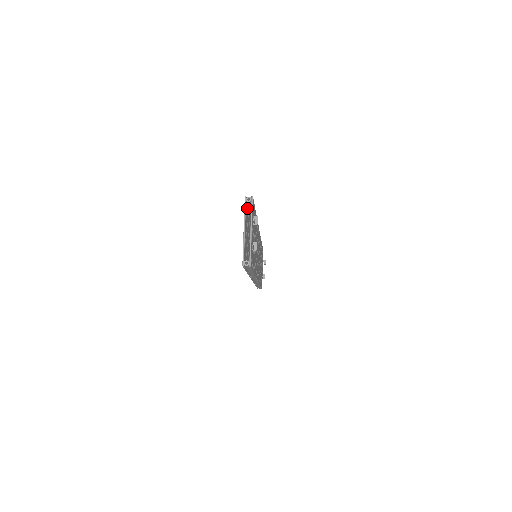
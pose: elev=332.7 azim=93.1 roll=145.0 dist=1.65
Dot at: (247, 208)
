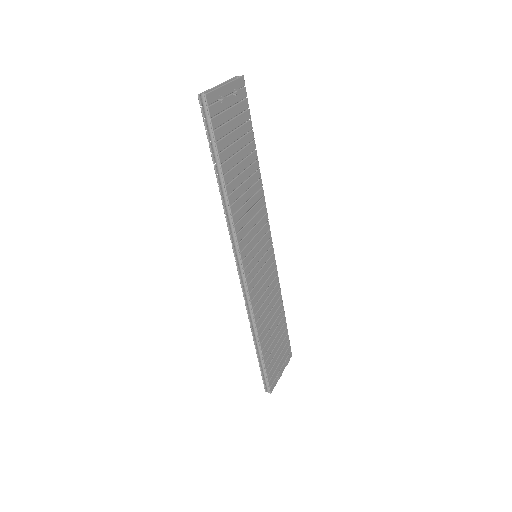
Dot at: occluded
